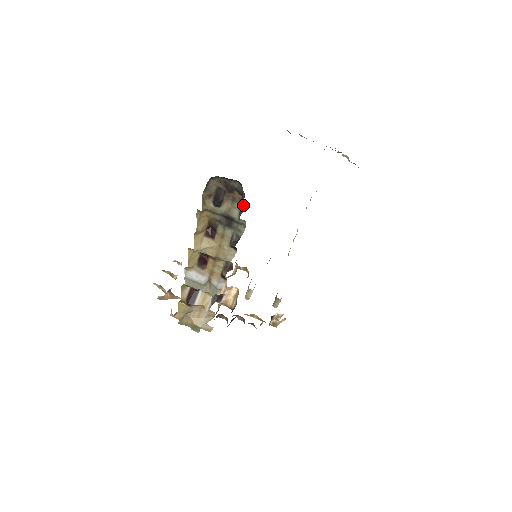
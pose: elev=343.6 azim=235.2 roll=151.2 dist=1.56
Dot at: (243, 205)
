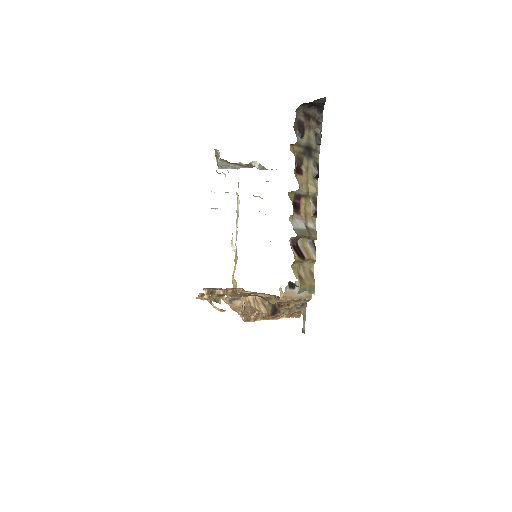
Dot at: (320, 127)
